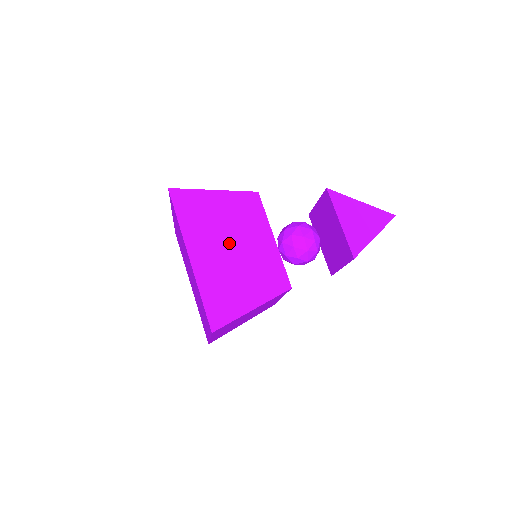
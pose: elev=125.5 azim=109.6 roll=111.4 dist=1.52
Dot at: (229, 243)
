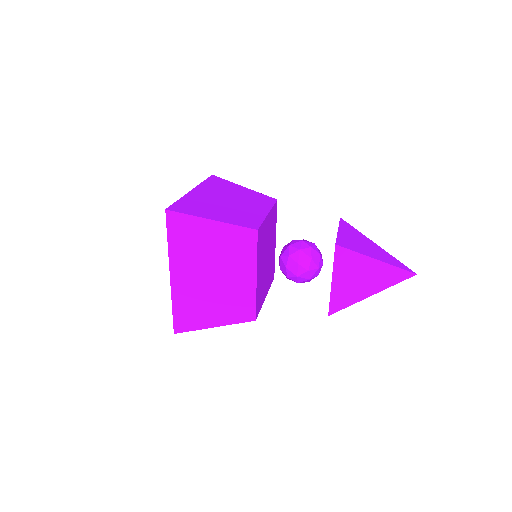
Dot at: (229, 199)
